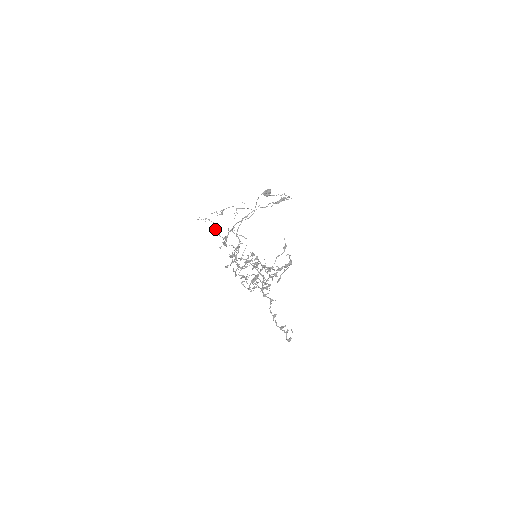
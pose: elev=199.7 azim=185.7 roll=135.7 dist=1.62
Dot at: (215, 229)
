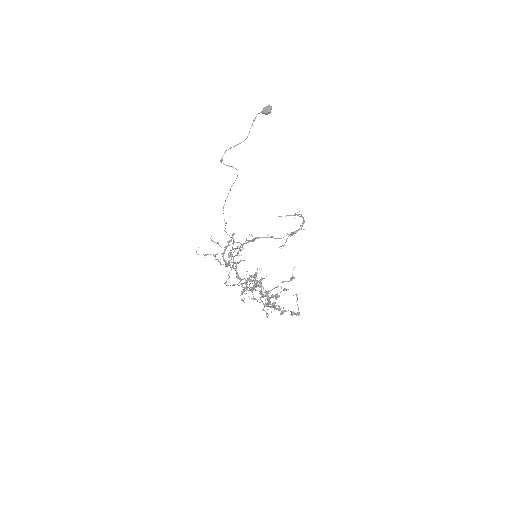
Dot at: (216, 259)
